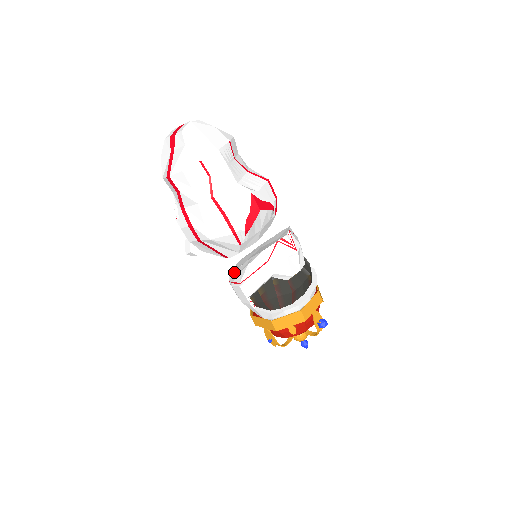
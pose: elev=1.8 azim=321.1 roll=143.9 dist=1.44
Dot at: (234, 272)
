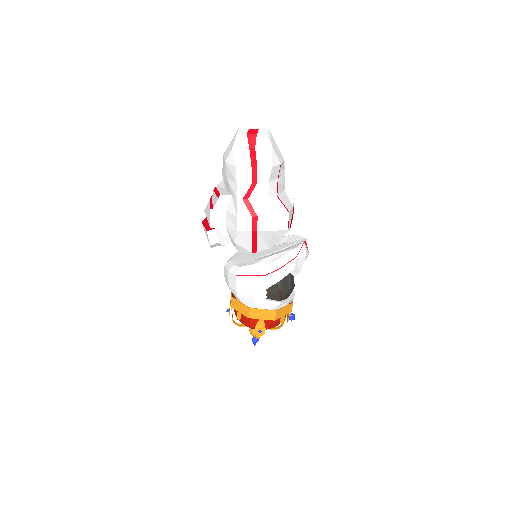
Dot at: (248, 267)
